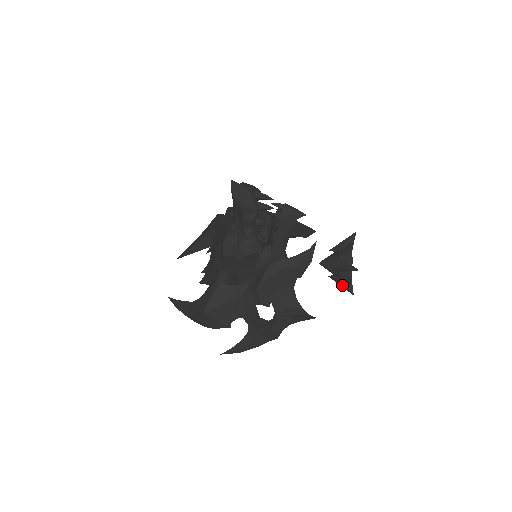
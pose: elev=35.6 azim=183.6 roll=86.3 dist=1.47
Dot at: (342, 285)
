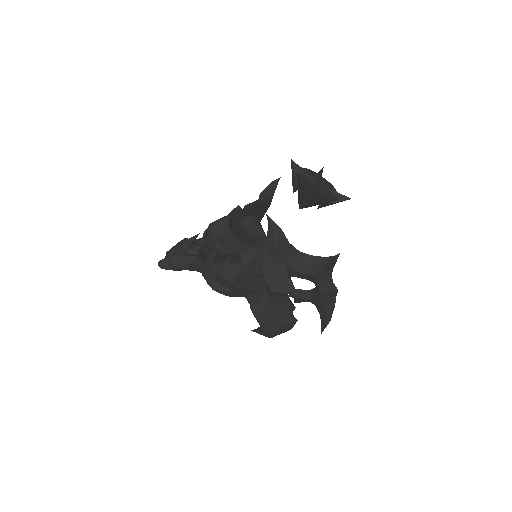
Dot at: (333, 203)
